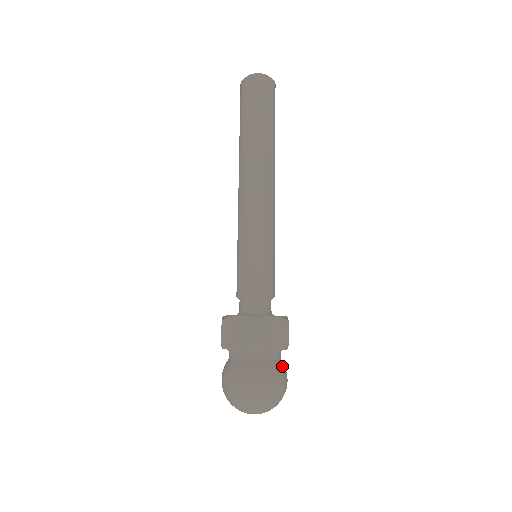
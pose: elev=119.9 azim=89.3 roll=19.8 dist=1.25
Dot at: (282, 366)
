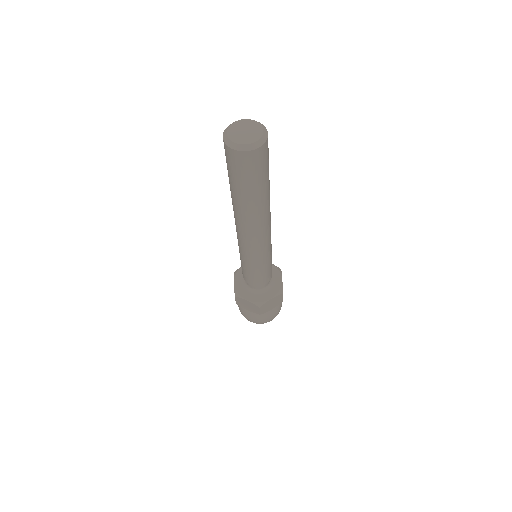
Dot at: occluded
